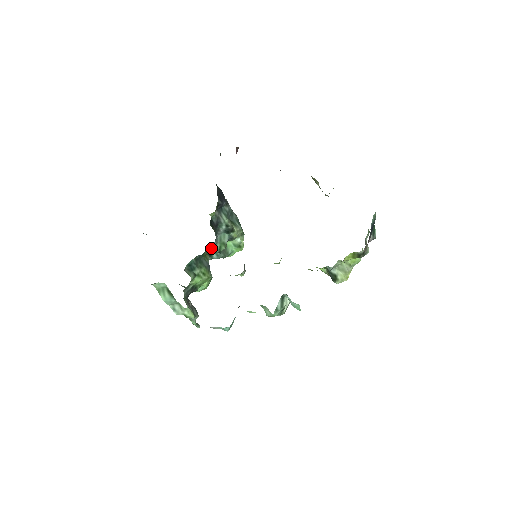
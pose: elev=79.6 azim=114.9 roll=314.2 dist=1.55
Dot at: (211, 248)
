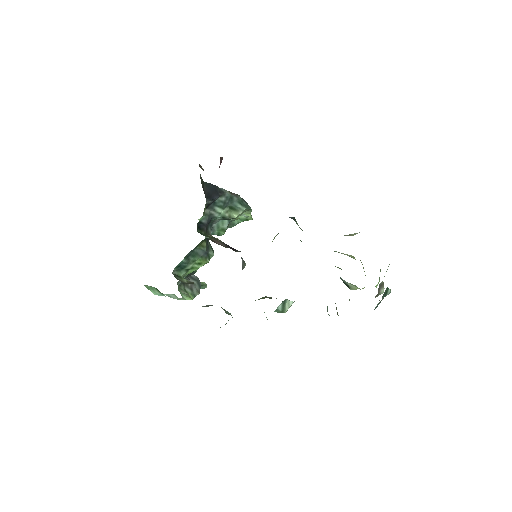
Dot at: occluded
